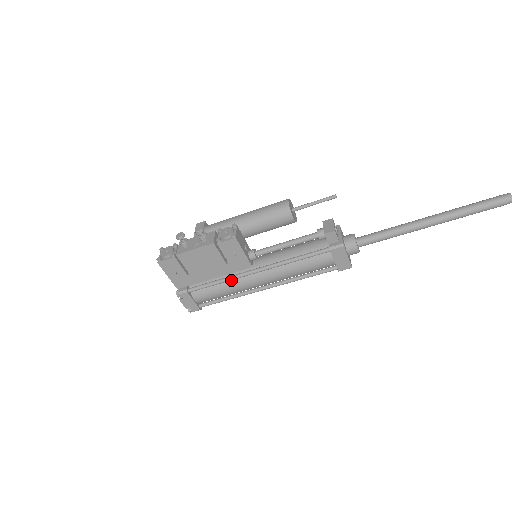
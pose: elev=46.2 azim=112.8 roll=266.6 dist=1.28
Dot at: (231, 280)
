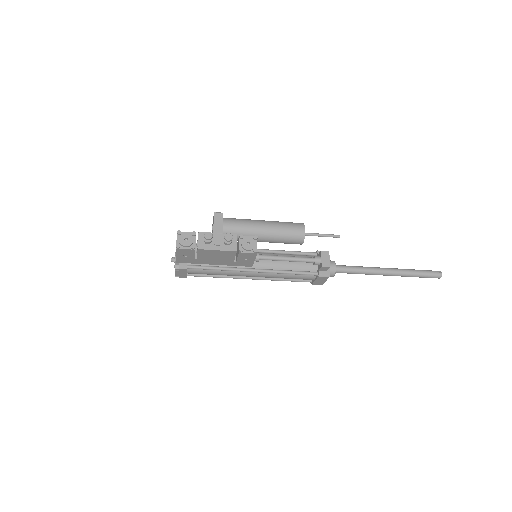
Dot at: (228, 269)
